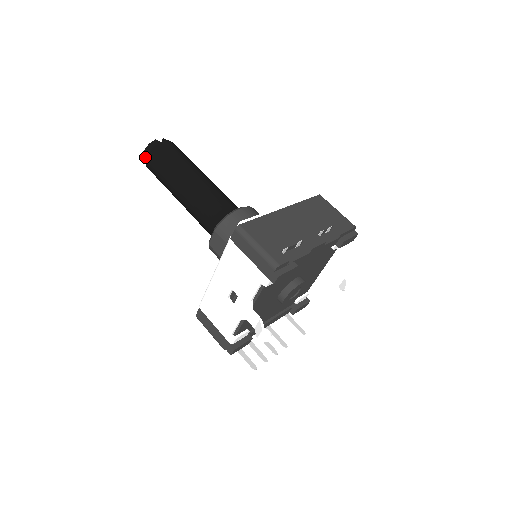
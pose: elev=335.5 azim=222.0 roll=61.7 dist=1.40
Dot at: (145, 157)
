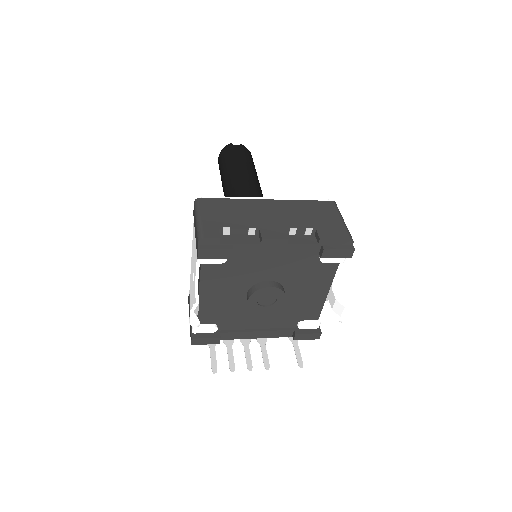
Dot at: (218, 157)
